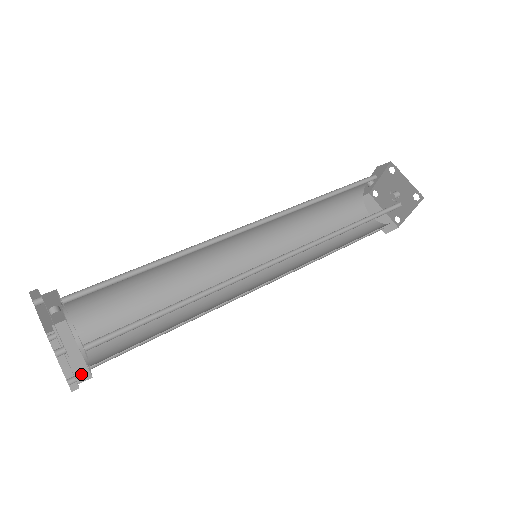
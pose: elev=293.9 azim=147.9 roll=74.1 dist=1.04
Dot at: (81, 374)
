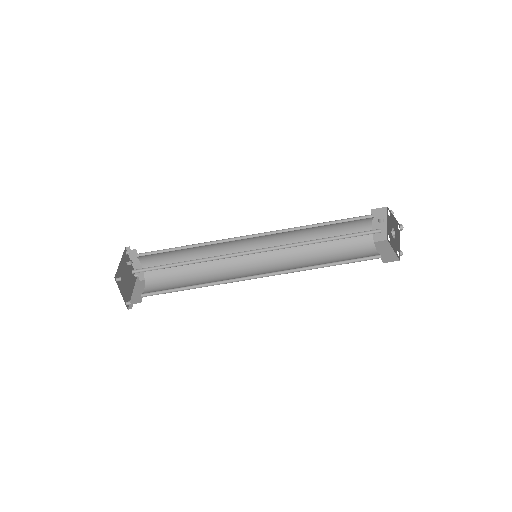
Dot at: (142, 277)
